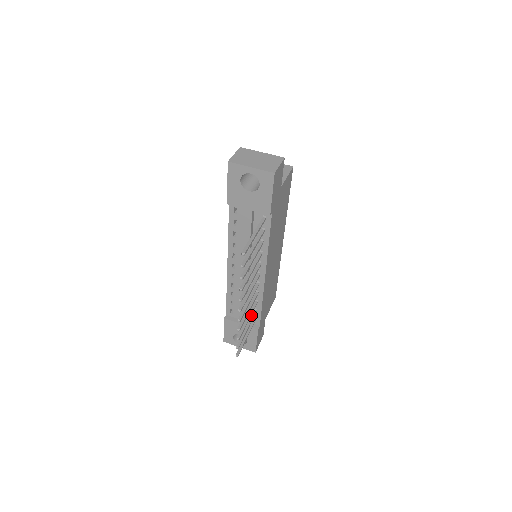
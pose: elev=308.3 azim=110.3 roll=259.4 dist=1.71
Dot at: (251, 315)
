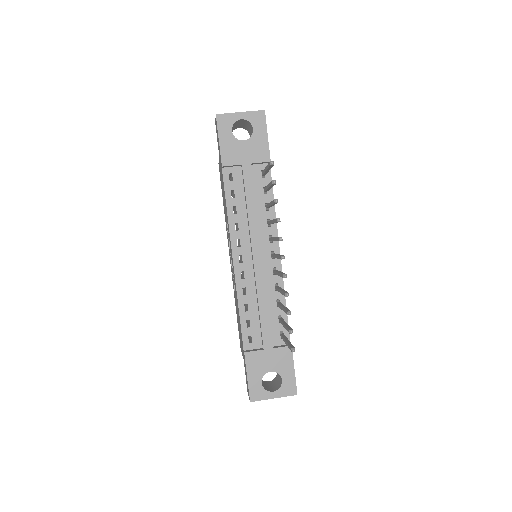
Dot at: (279, 319)
